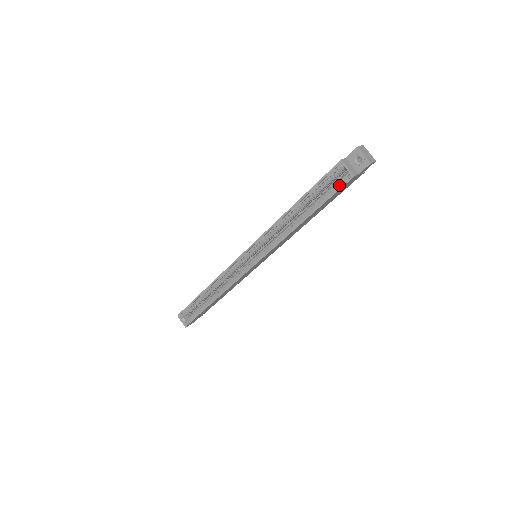
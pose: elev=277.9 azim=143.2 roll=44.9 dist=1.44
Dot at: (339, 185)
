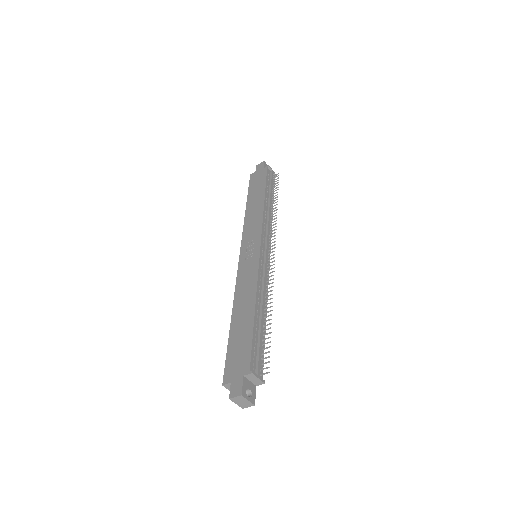
Dot at: occluded
